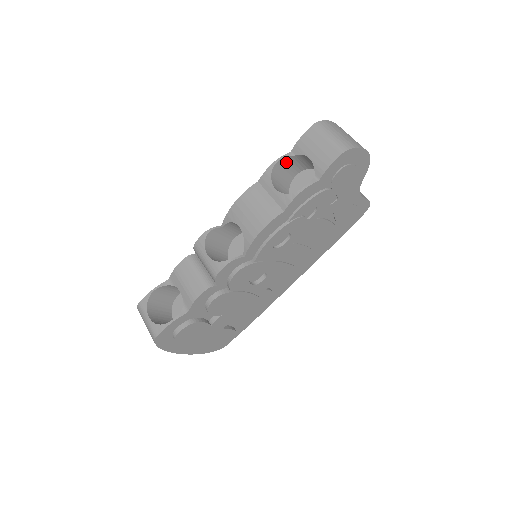
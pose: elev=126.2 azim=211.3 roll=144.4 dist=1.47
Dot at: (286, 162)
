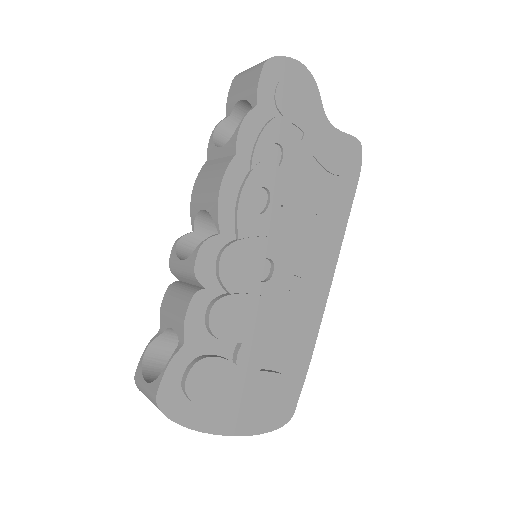
Dot at: (227, 129)
